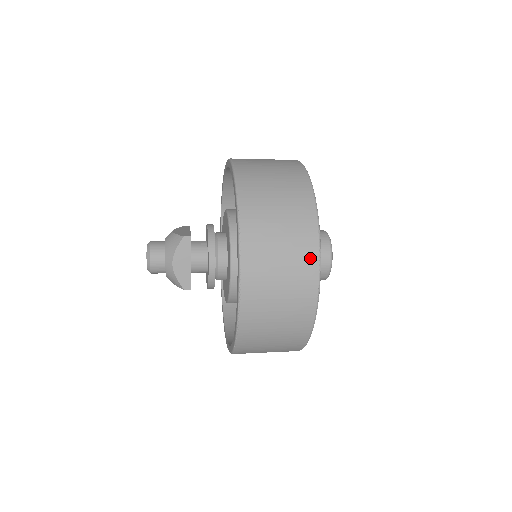
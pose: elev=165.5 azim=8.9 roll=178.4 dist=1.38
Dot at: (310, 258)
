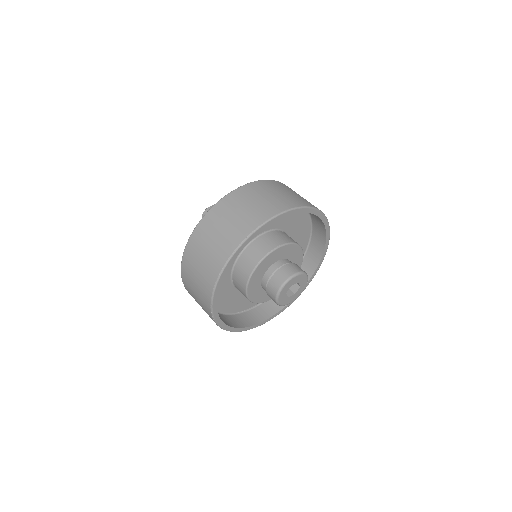
Dot at: (210, 282)
